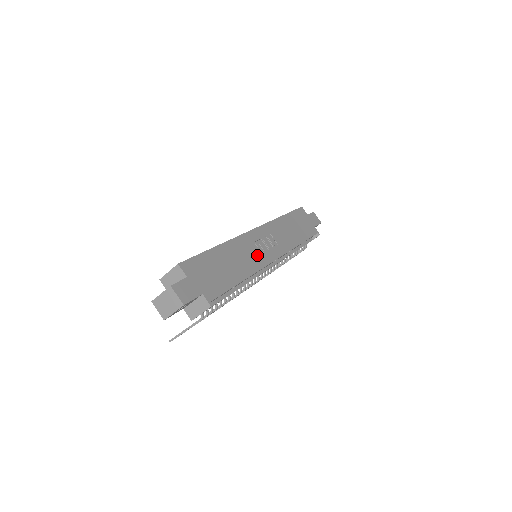
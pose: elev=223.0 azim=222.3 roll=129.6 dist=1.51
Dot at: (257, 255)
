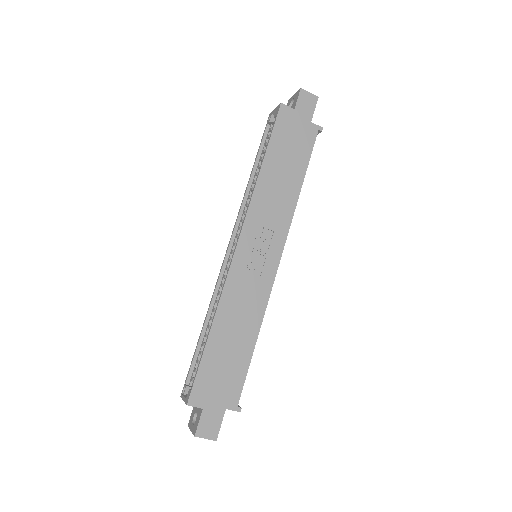
Dot at: (256, 284)
